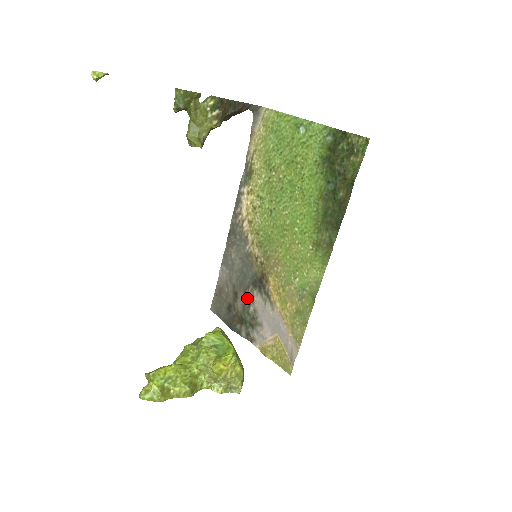
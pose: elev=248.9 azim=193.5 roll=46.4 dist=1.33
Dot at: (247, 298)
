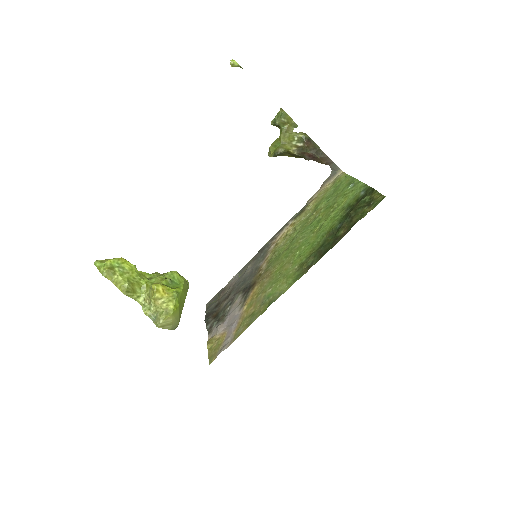
Dot at: (232, 299)
